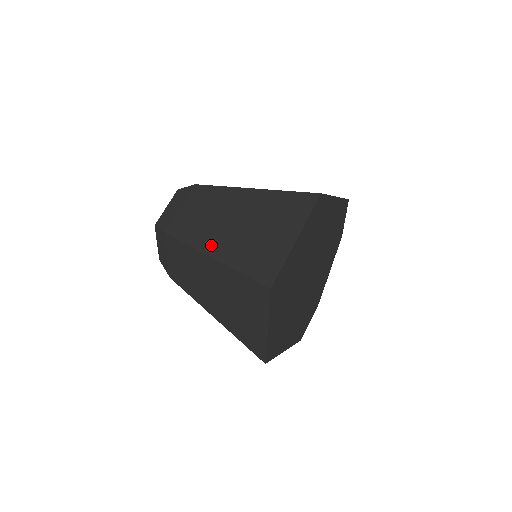
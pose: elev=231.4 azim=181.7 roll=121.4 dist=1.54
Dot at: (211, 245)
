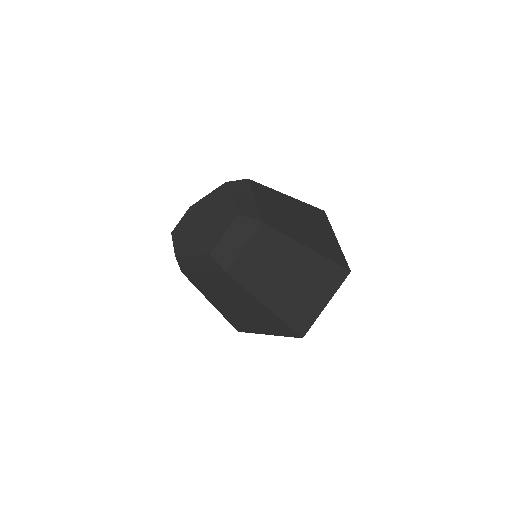
Dot at: (269, 297)
